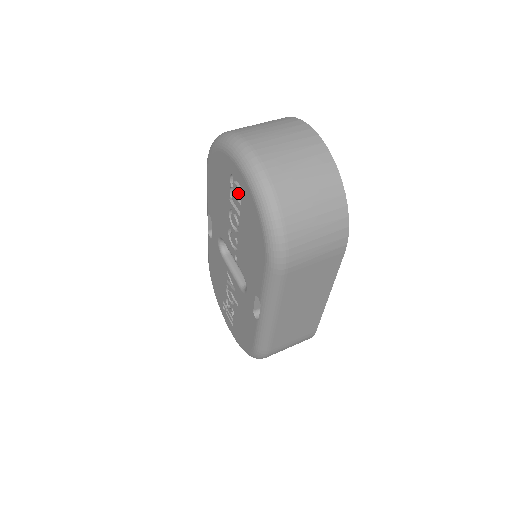
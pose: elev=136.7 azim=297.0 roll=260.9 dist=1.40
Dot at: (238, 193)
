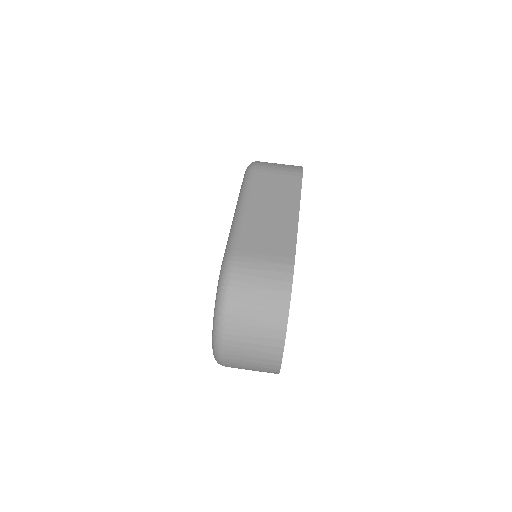
Dot at: occluded
